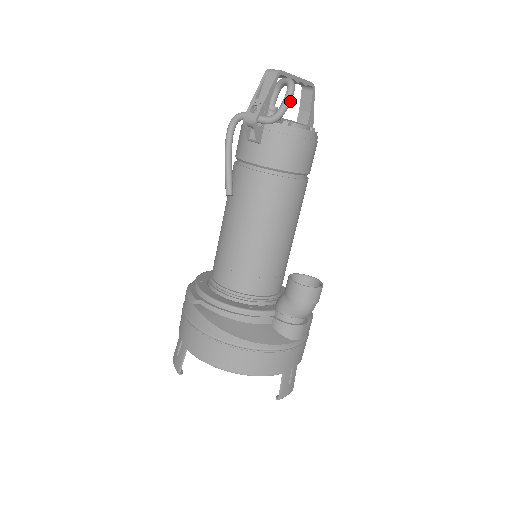
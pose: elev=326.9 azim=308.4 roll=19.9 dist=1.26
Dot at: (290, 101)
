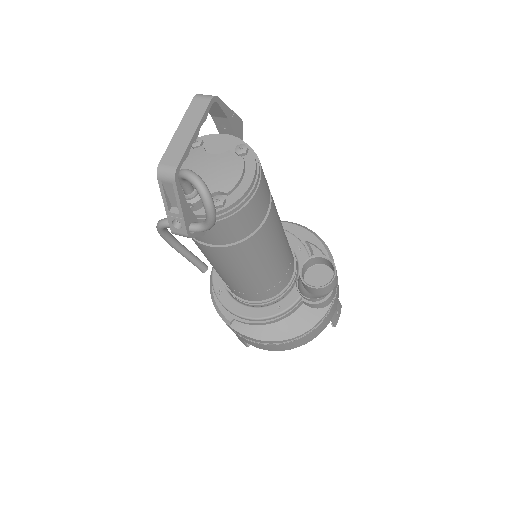
Dot at: (214, 211)
